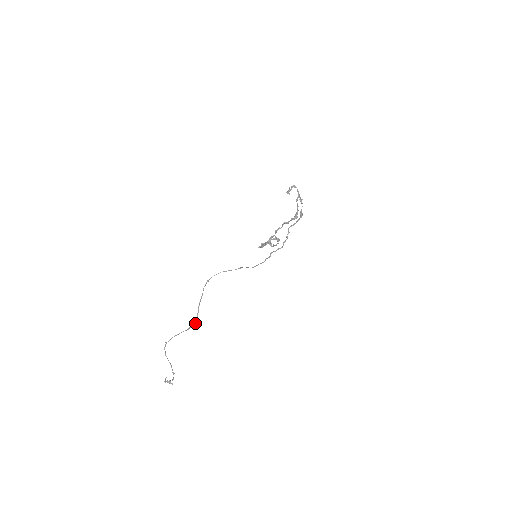
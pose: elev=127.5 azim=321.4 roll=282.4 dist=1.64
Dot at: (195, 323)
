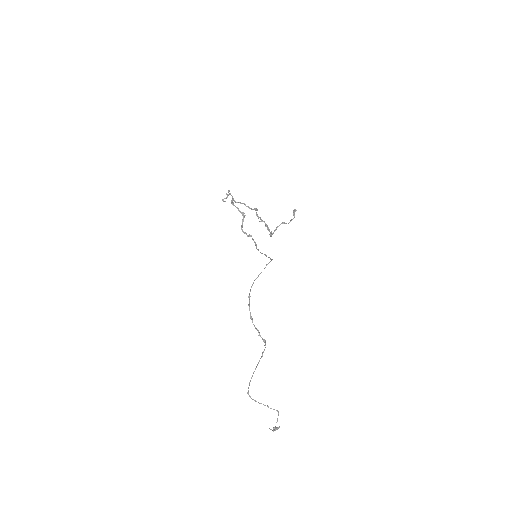
Dot at: (265, 344)
